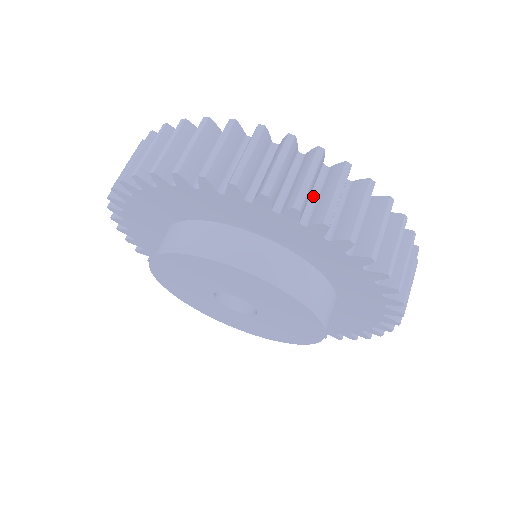
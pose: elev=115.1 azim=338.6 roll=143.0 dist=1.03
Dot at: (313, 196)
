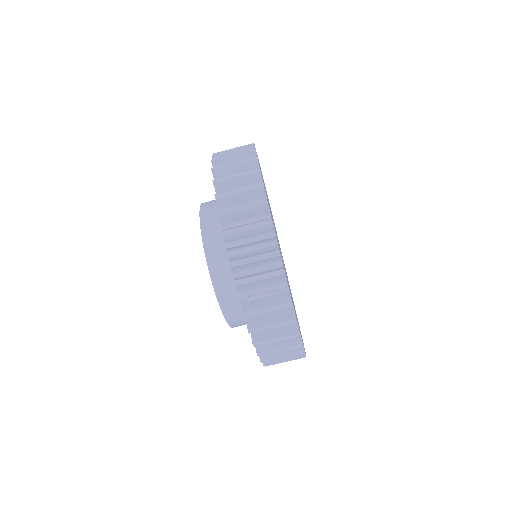
Dot at: occluded
